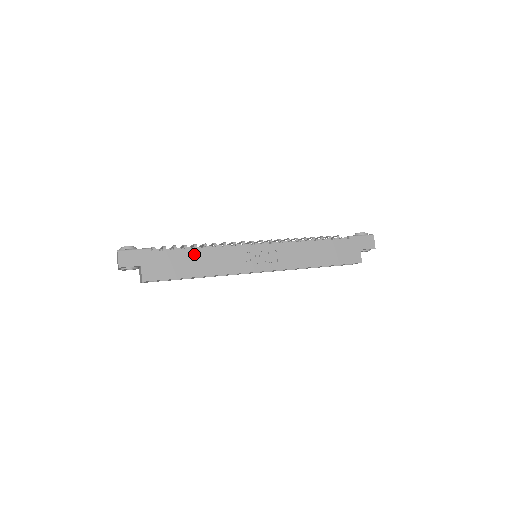
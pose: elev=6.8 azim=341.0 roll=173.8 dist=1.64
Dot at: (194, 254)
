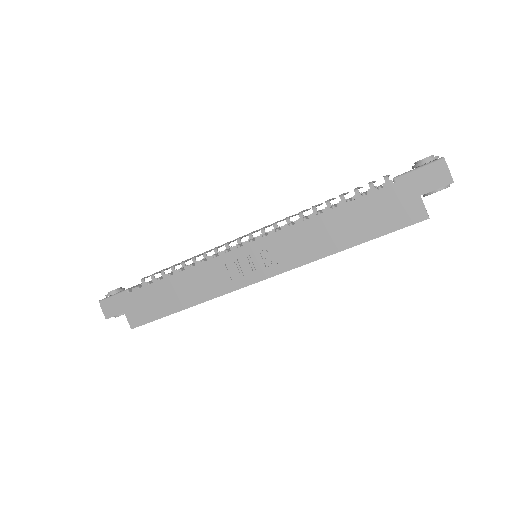
Dot at: (171, 283)
